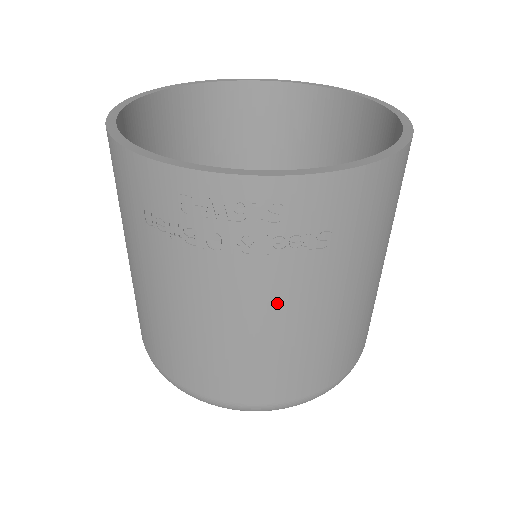
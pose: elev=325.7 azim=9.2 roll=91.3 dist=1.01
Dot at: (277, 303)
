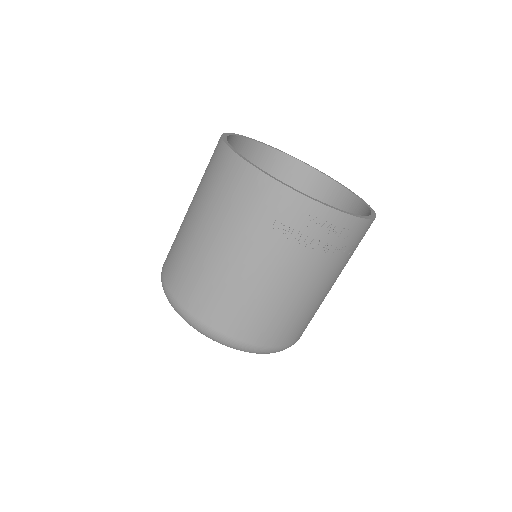
Dot at: (319, 282)
